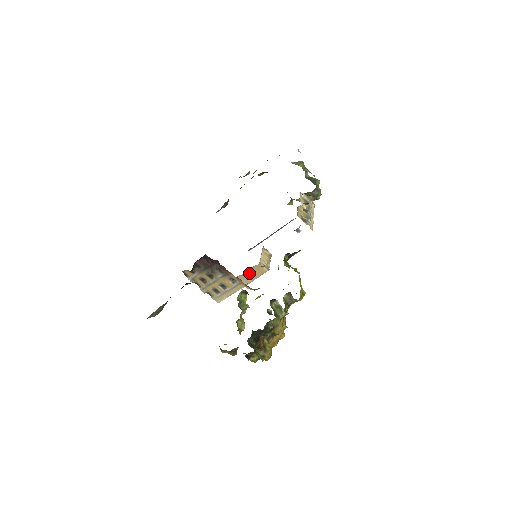
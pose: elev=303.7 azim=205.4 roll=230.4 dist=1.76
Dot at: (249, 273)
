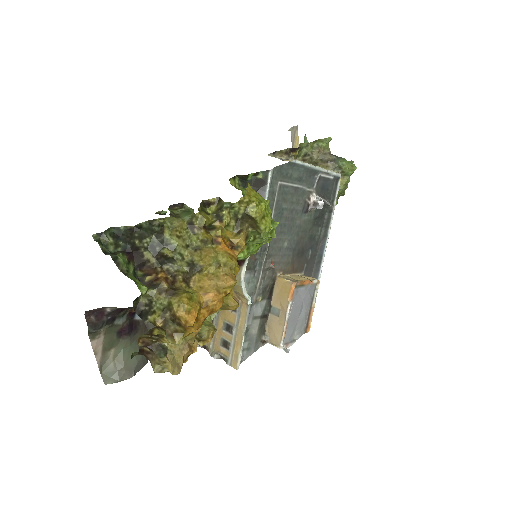
Dot at: (275, 306)
